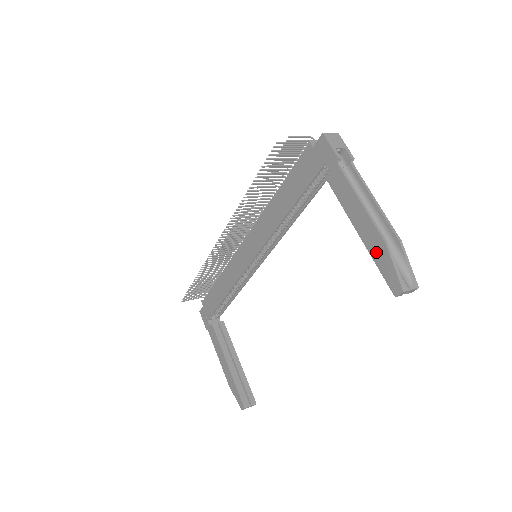
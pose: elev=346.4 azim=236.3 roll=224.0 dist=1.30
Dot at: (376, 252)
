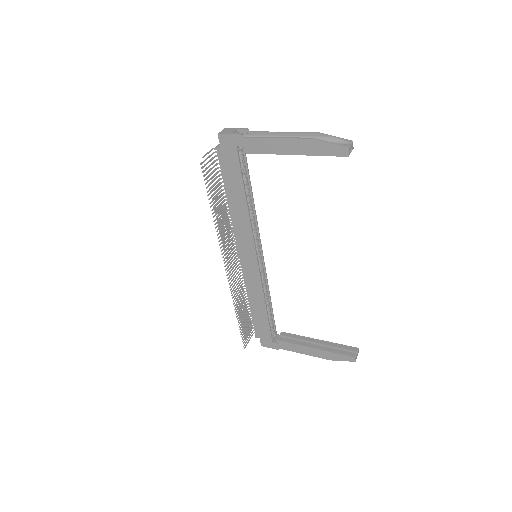
Dot at: (313, 150)
